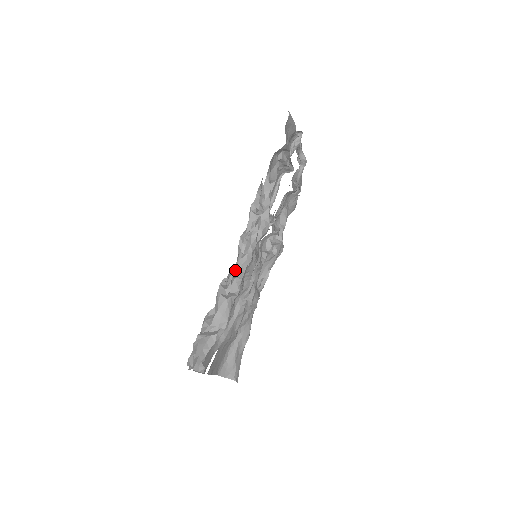
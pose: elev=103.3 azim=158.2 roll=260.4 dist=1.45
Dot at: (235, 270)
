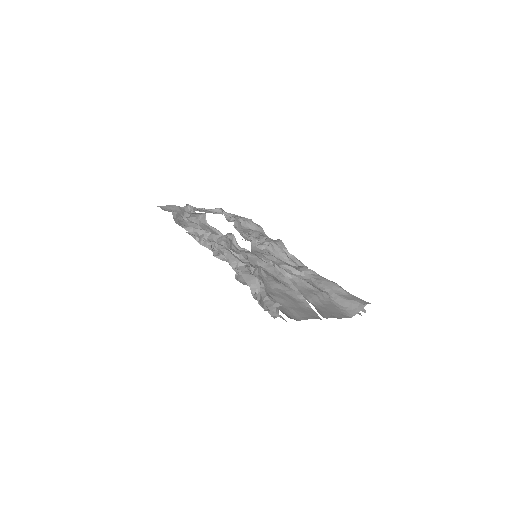
Dot at: (230, 265)
